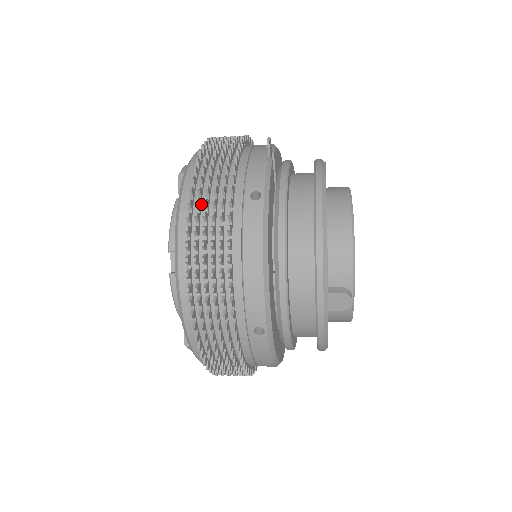
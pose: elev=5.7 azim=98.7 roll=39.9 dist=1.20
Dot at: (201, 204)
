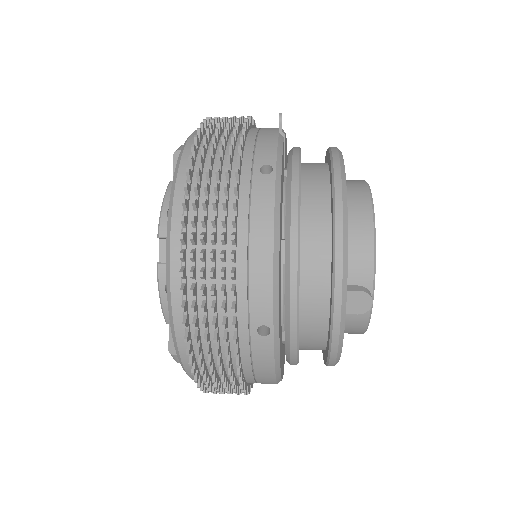
Dot at: (202, 176)
